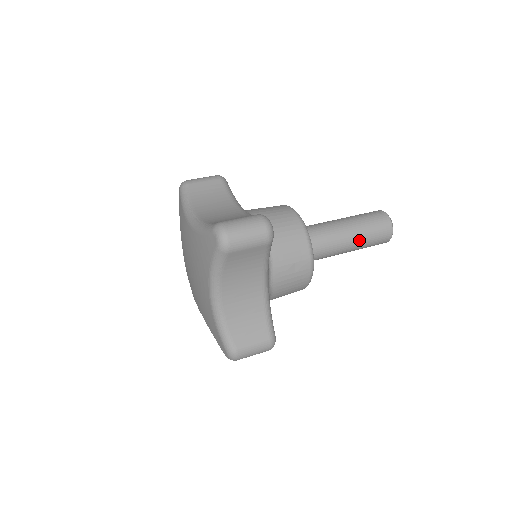
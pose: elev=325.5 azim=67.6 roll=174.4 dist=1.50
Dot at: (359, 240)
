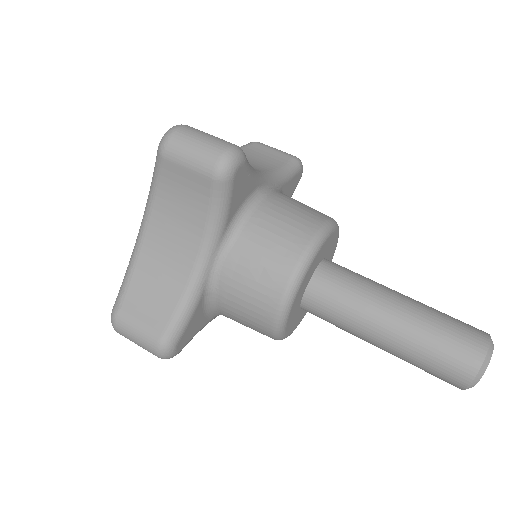
Dot at: (406, 336)
